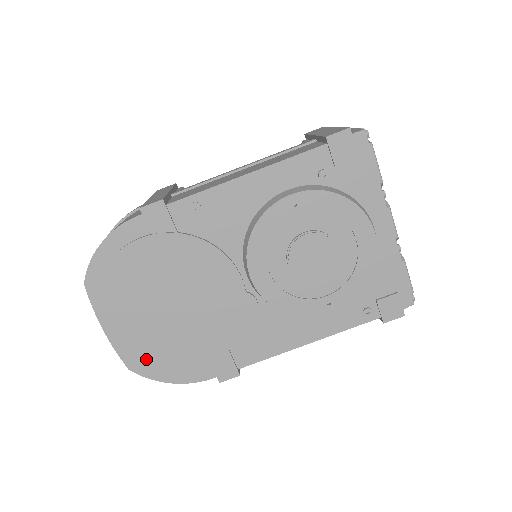
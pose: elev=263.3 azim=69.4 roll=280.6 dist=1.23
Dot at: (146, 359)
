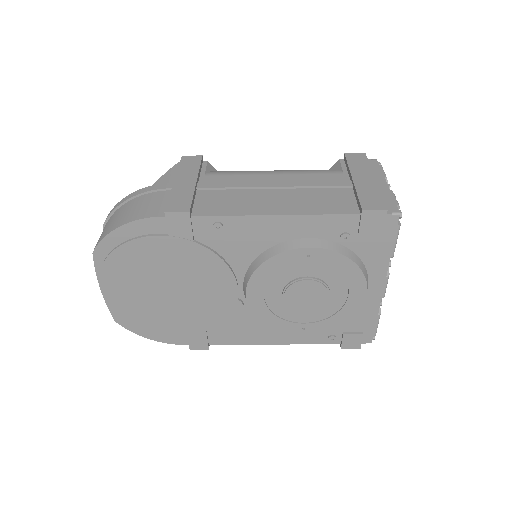
Dot at: (133, 319)
